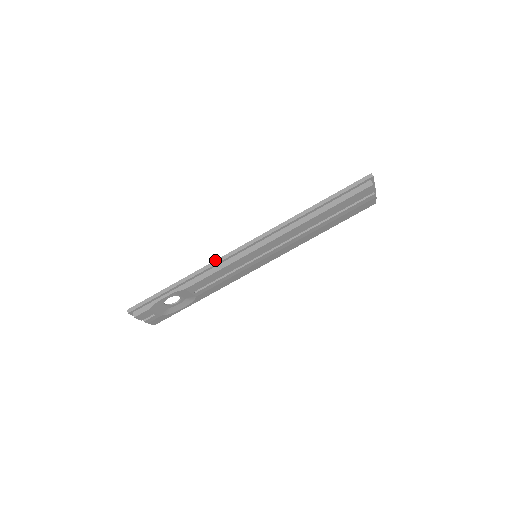
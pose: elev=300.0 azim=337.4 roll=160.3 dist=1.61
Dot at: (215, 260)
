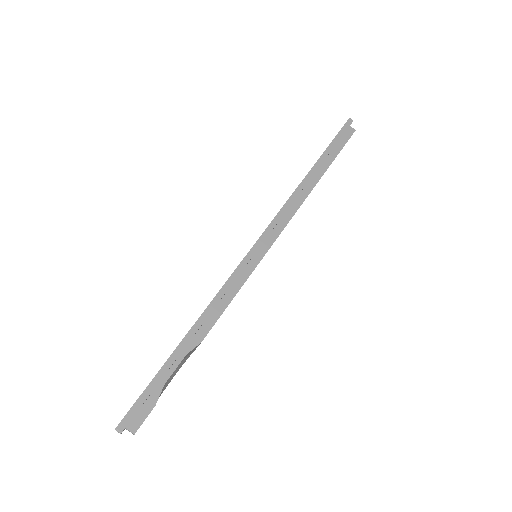
Dot at: (228, 278)
